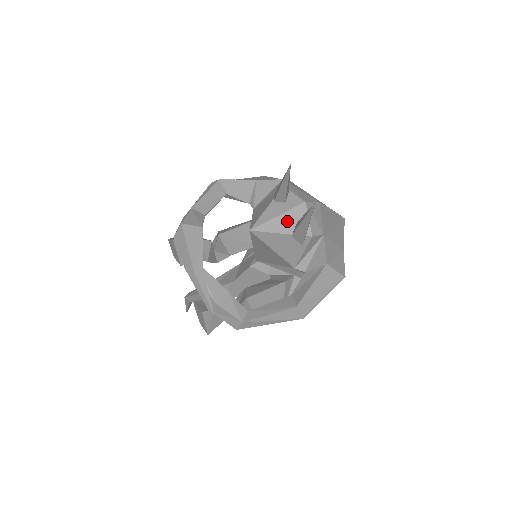
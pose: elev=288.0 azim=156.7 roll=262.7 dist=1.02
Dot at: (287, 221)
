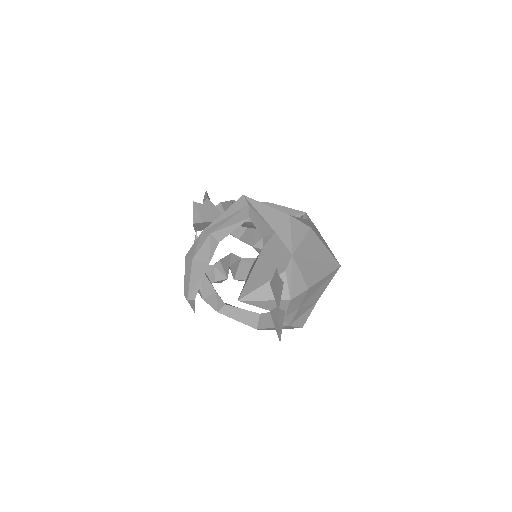
Dot at: (270, 304)
